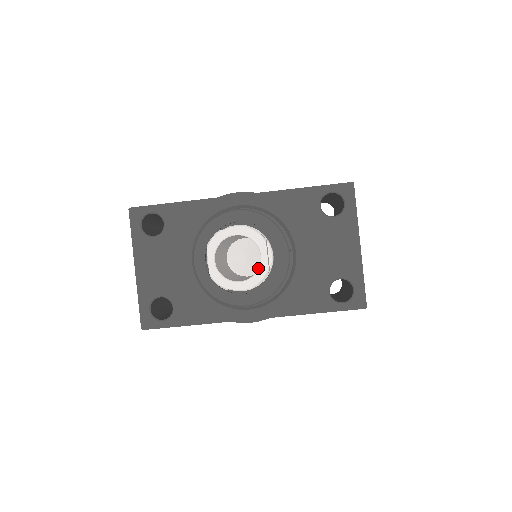
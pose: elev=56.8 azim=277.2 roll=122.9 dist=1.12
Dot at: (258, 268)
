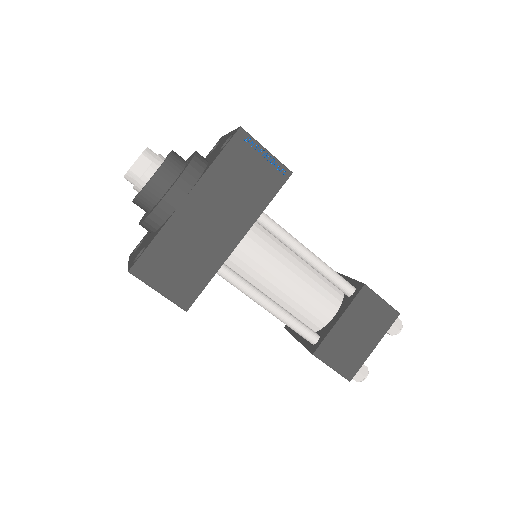
Dot at: occluded
